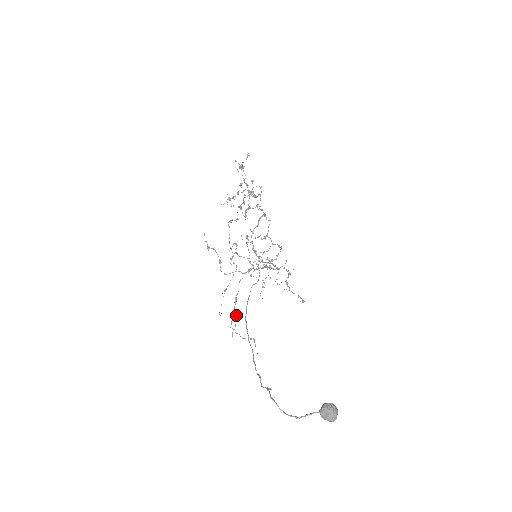
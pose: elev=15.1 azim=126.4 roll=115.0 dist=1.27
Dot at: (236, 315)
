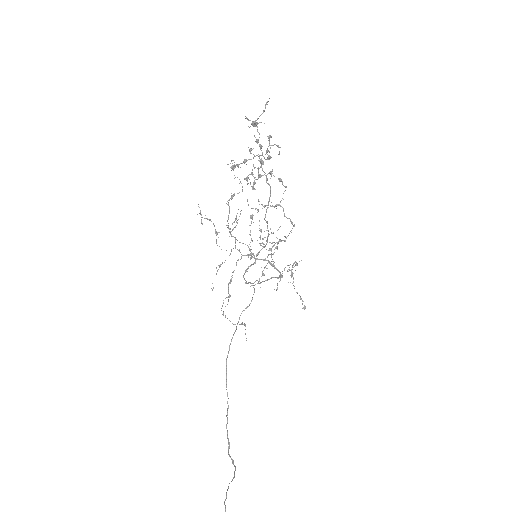
Dot at: (229, 294)
